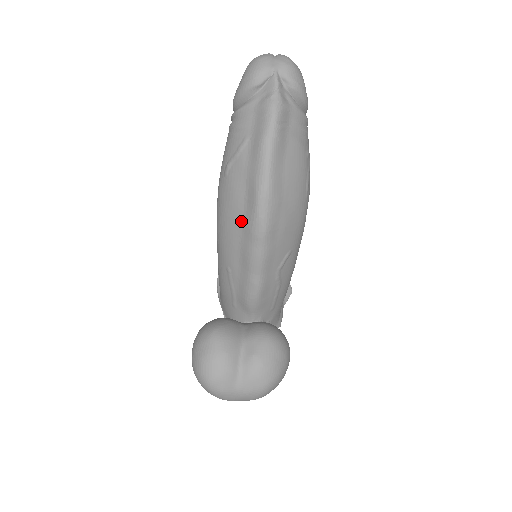
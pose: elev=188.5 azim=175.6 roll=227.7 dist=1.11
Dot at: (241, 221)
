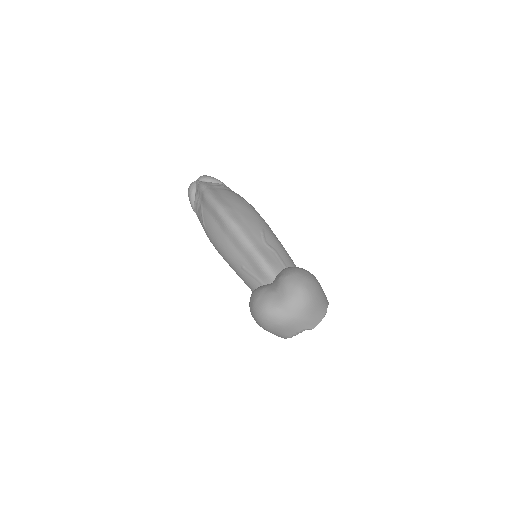
Dot at: (223, 232)
